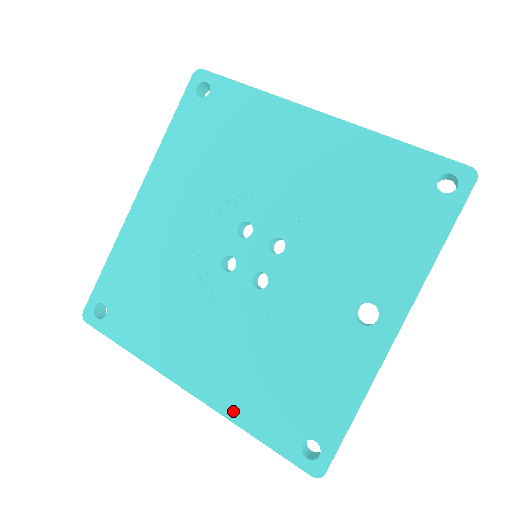
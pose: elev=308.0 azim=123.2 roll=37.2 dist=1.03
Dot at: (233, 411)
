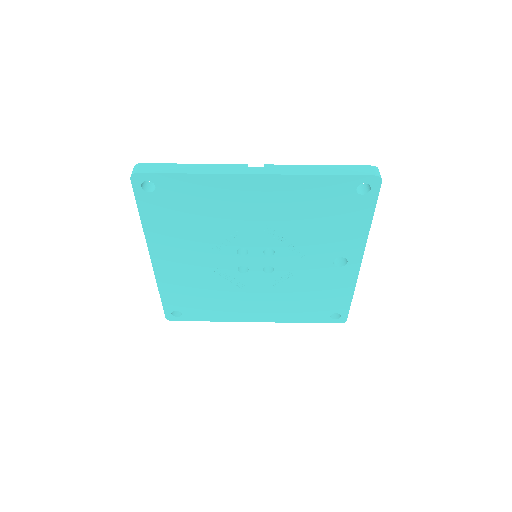
Dot at: (287, 319)
